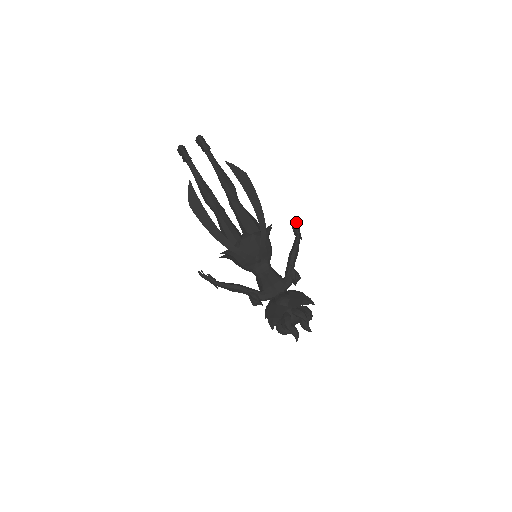
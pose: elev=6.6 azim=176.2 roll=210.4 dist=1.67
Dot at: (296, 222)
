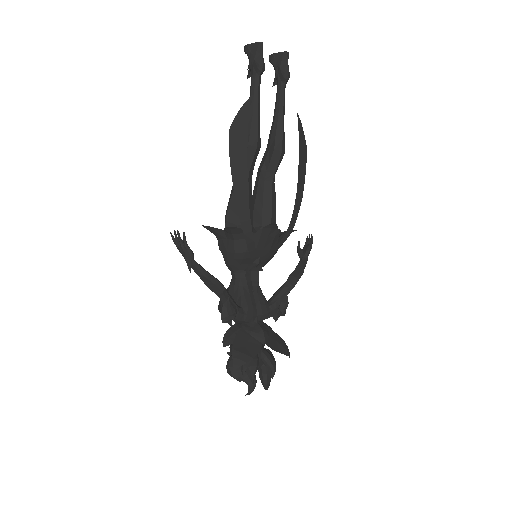
Dot at: (312, 242)
